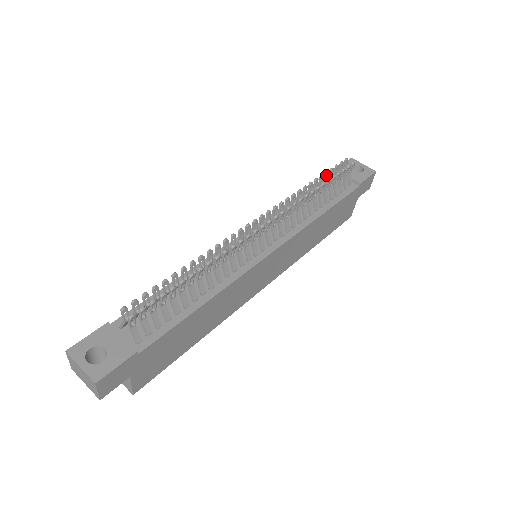
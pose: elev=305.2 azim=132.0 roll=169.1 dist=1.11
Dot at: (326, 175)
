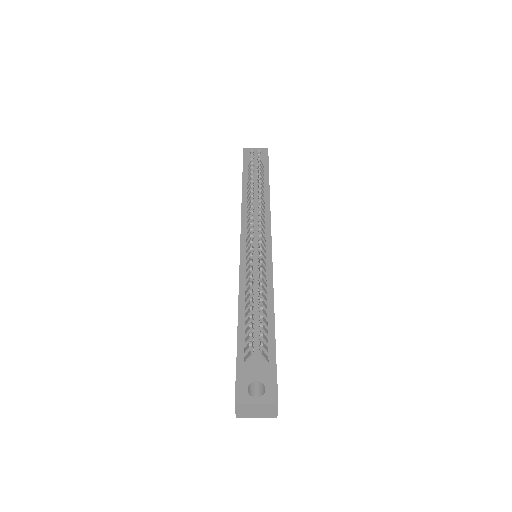
Dot at: occluded
